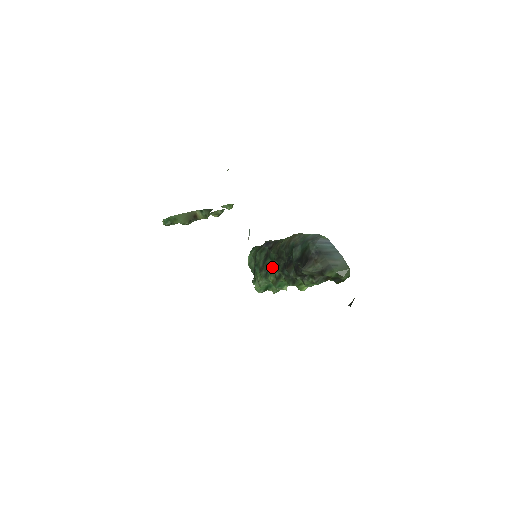
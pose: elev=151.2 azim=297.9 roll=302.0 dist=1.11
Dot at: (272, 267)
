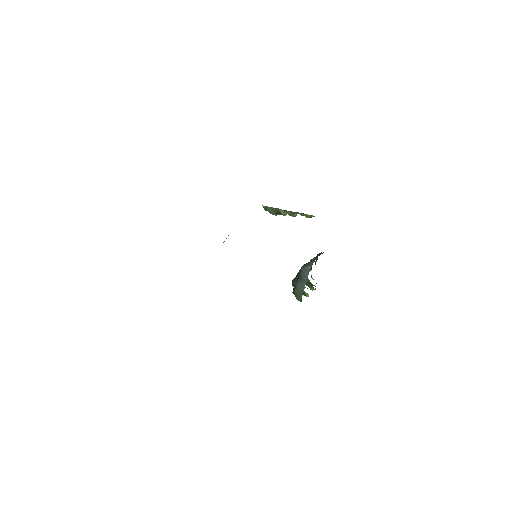
Dot at: occluded
